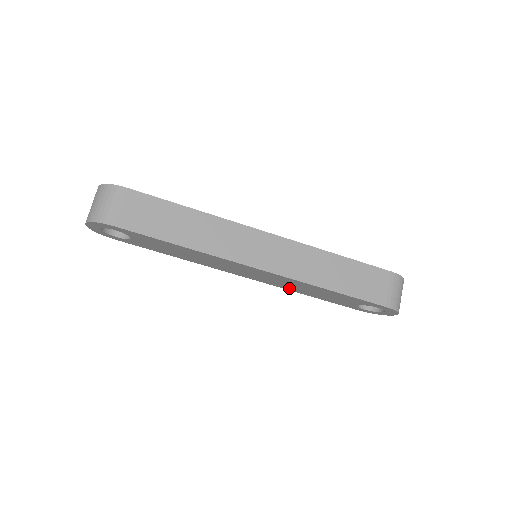
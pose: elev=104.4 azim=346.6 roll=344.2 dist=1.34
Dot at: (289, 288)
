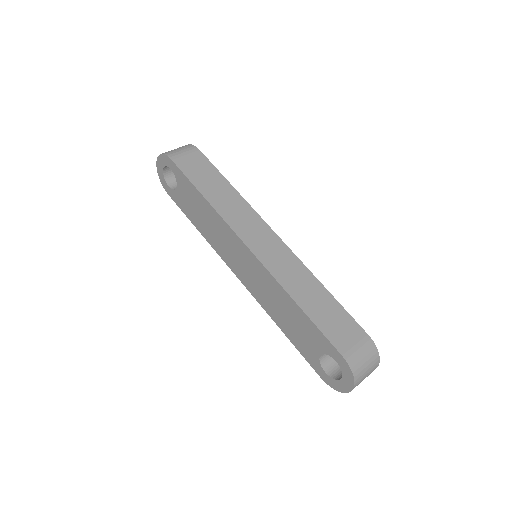
Dot at: (267, 306)
